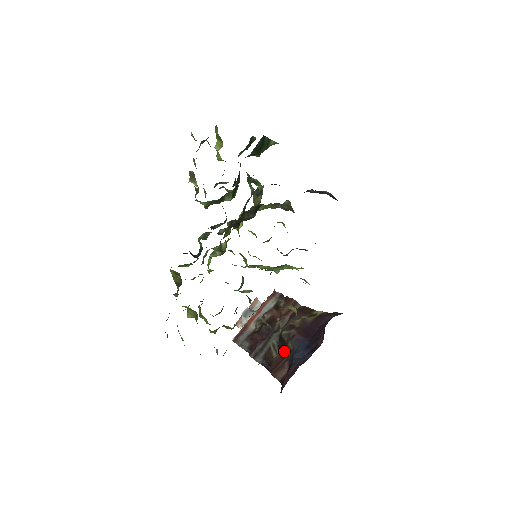
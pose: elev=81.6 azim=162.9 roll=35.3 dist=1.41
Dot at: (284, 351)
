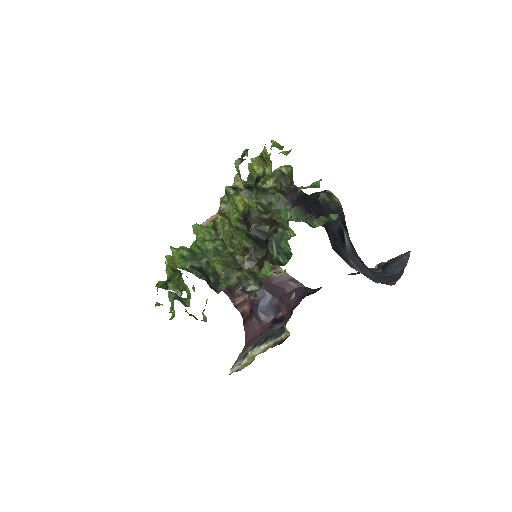
Dot at: occluded
